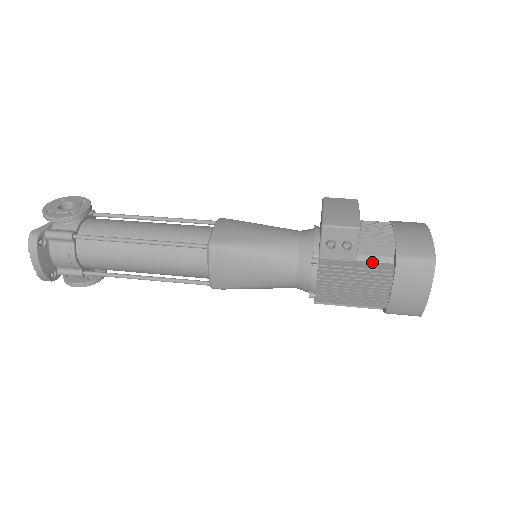
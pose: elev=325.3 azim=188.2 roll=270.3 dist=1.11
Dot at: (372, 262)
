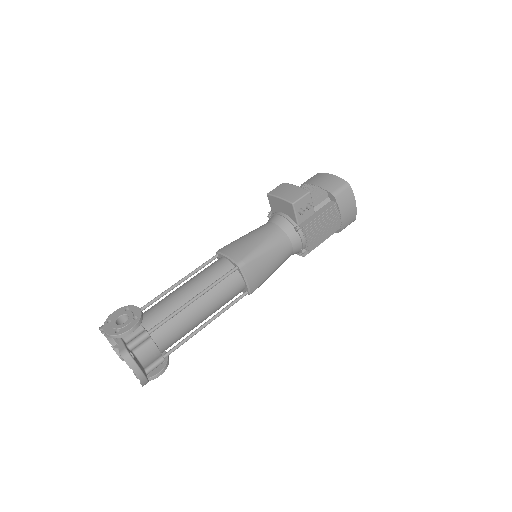
Dot at: (322, 207)
